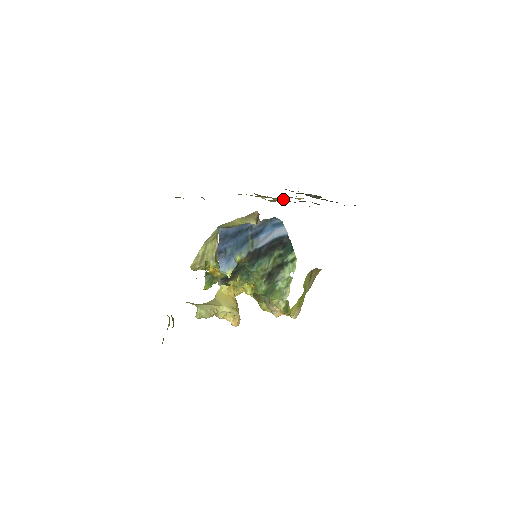
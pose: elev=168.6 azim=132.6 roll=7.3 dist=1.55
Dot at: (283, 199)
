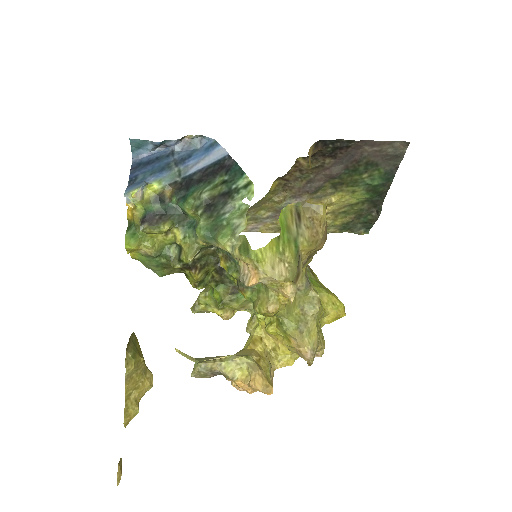
Dot at: occluded
